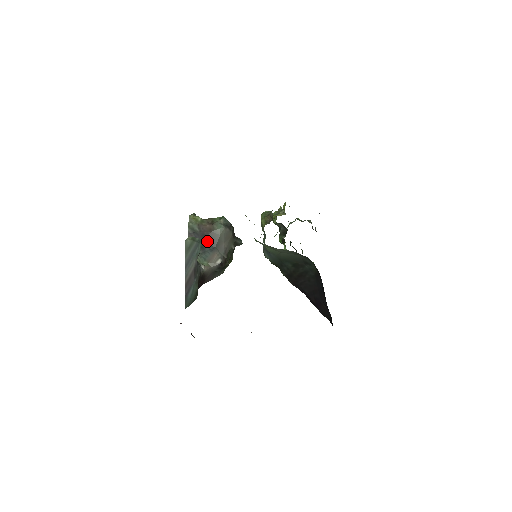
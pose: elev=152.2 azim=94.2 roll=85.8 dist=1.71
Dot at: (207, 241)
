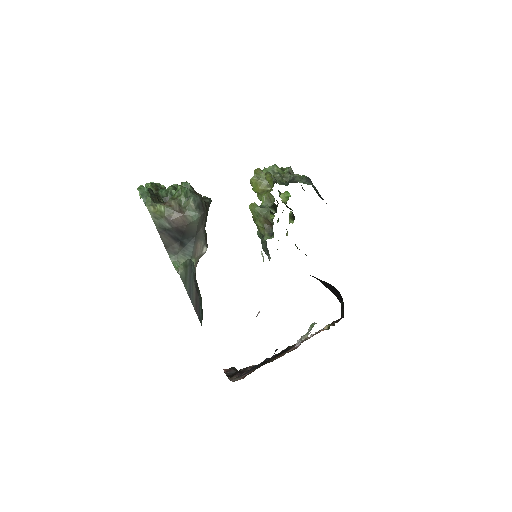
Dot at: (185, 235)
